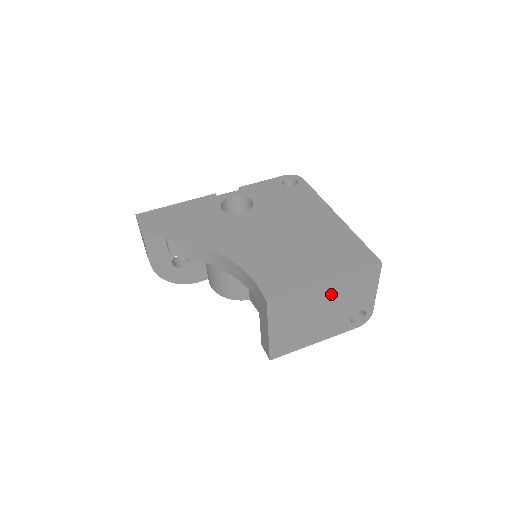
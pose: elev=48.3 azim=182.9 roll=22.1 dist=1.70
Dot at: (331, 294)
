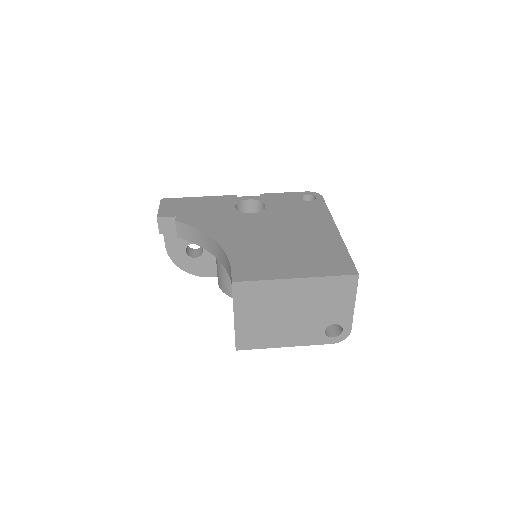
Dot at: (302, 294)
